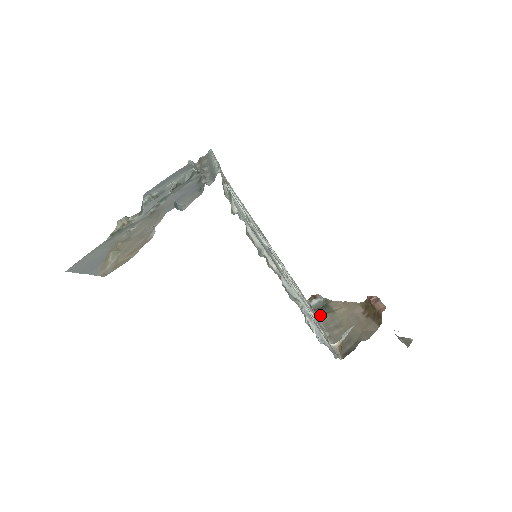
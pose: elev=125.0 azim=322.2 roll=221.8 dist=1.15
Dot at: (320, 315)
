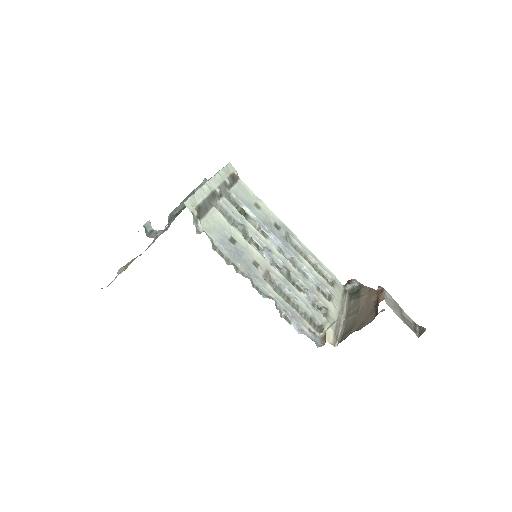
Dot at: (349, 300)
